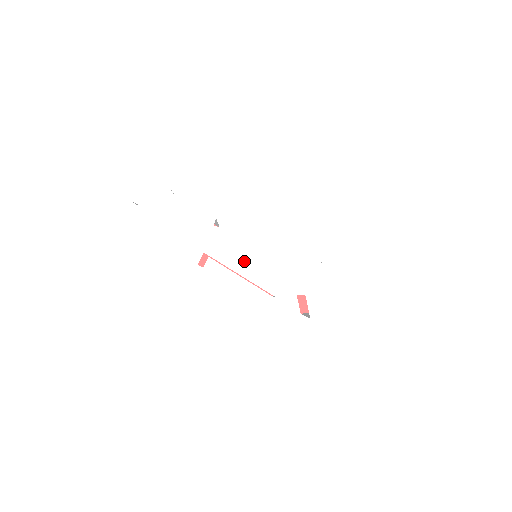
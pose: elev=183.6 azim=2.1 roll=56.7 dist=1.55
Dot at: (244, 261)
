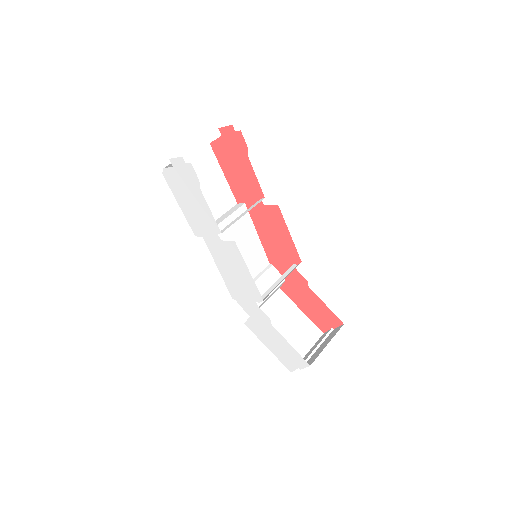
Dot at: (225, 267)
